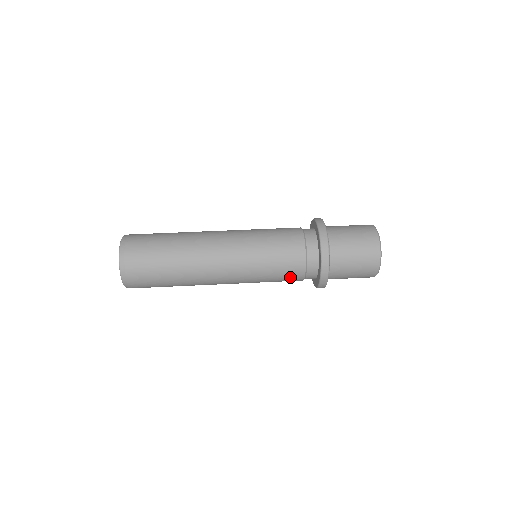
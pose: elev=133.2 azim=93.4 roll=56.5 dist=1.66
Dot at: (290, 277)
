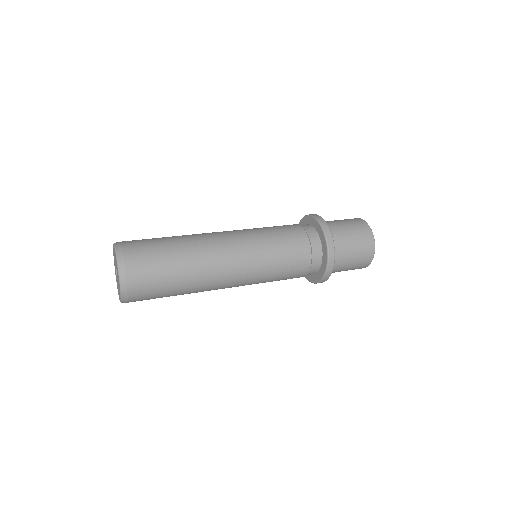
Dot at: (298, 258)
